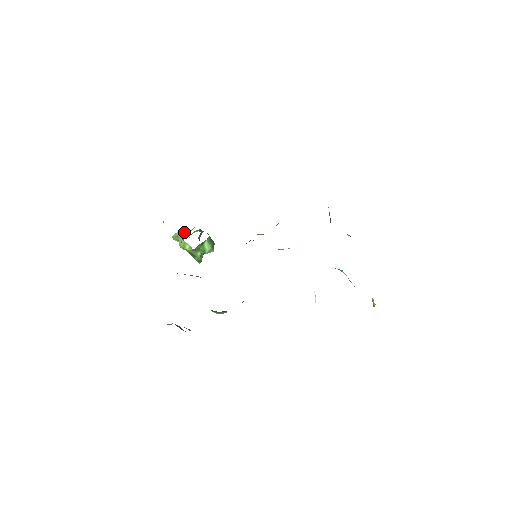
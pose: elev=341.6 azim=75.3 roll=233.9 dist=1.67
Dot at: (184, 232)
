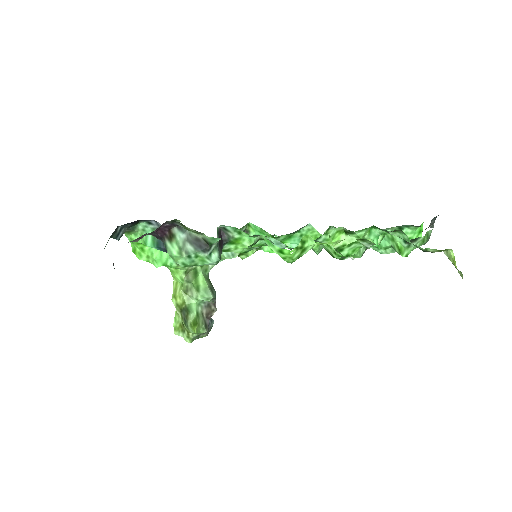
Dot at: occluded
